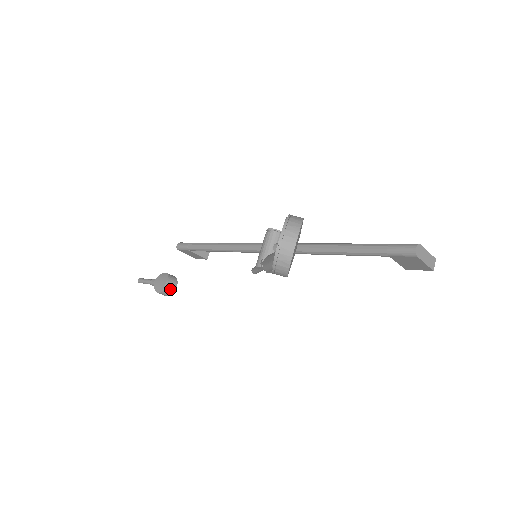
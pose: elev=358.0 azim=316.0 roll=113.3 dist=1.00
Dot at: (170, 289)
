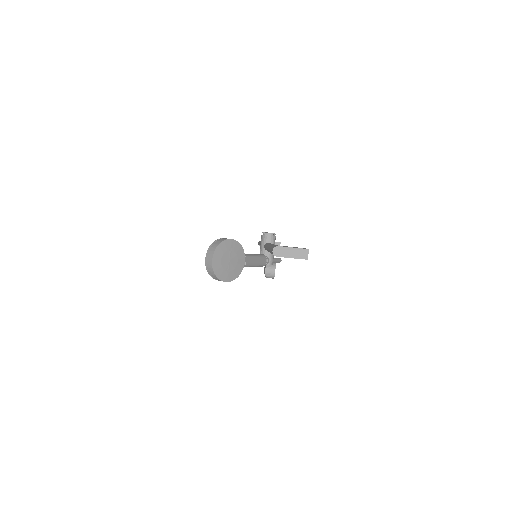
Dot at: (270, 274)
